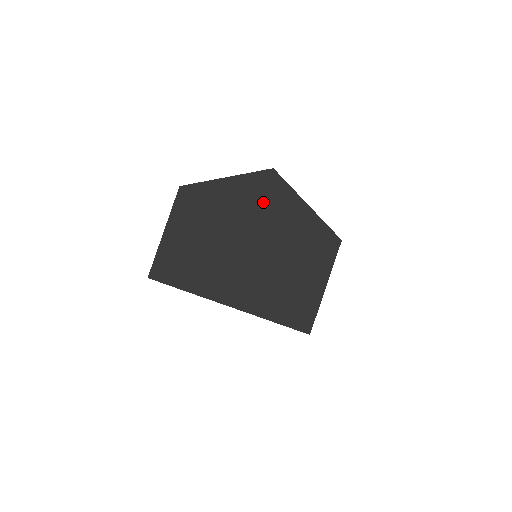
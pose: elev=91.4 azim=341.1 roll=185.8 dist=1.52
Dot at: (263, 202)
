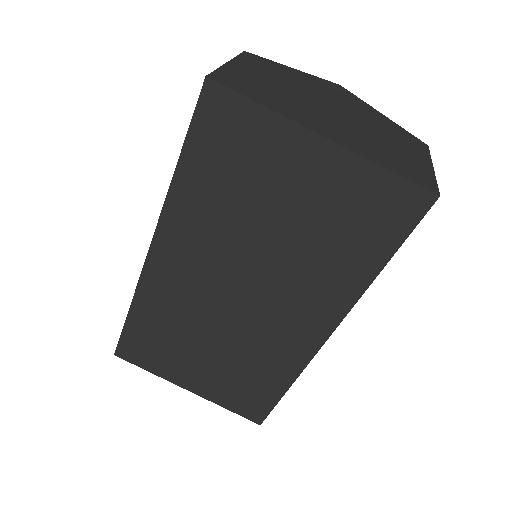
Dot at: (338, 95)
